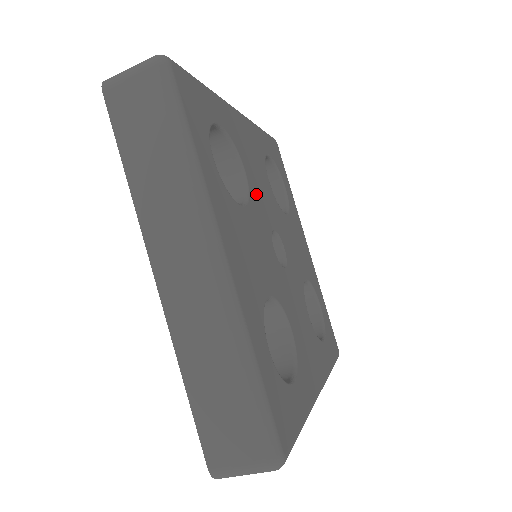
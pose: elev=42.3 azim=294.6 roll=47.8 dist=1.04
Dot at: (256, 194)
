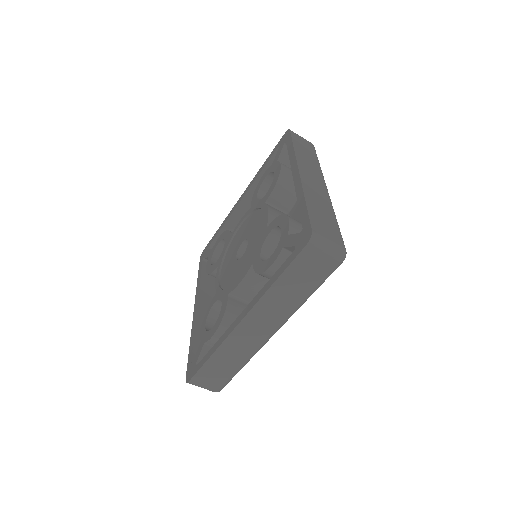
Dot at: occluded
